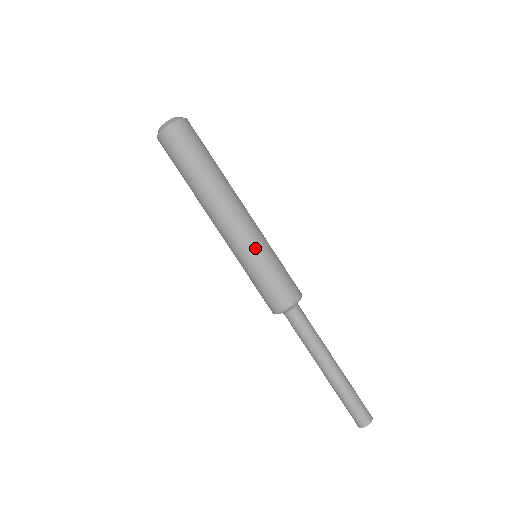
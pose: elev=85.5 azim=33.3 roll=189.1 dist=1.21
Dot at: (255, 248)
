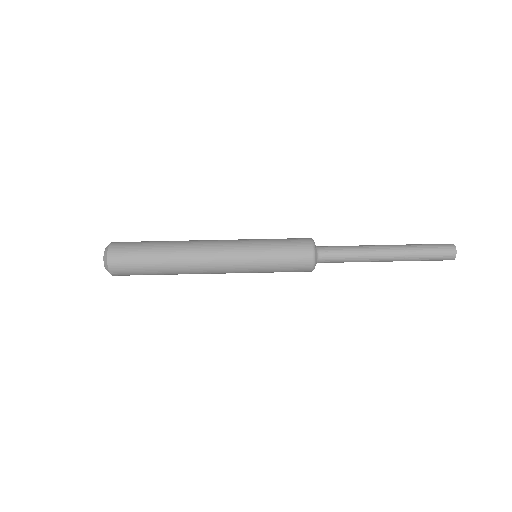
Dot at: (248, 266)
